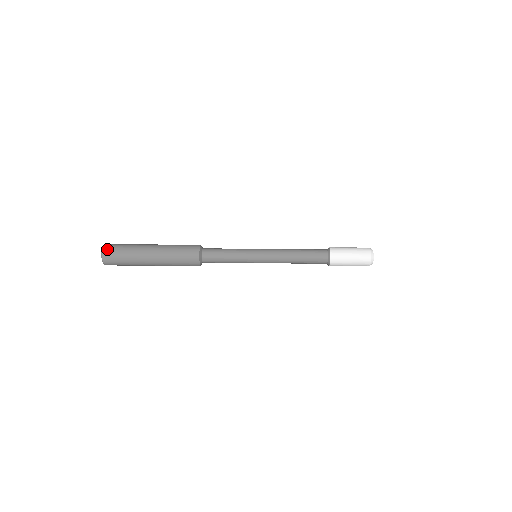
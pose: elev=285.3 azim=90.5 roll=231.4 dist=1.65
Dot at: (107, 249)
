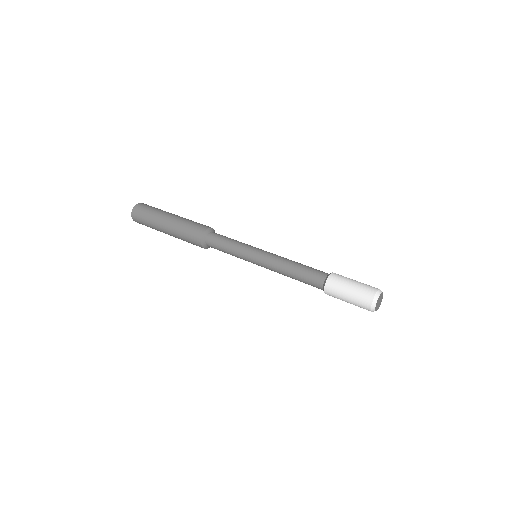
Dot at: (141, 204)
